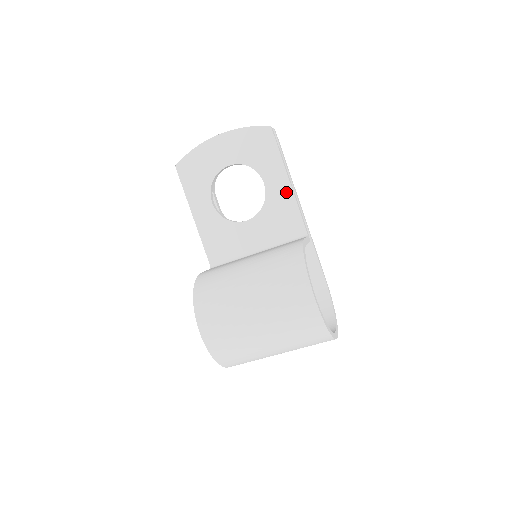
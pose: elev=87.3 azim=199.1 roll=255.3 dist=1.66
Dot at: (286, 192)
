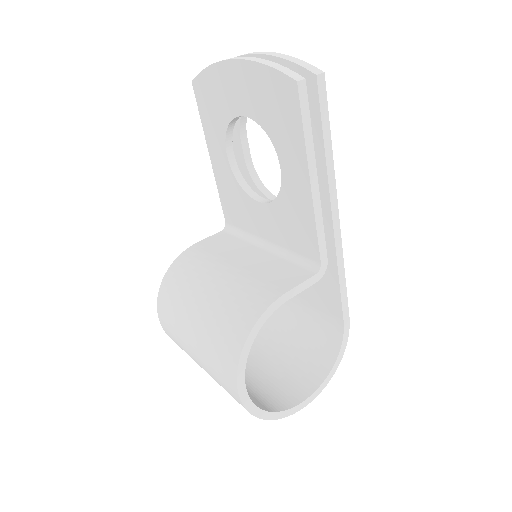
Dot at: (304, 198)
